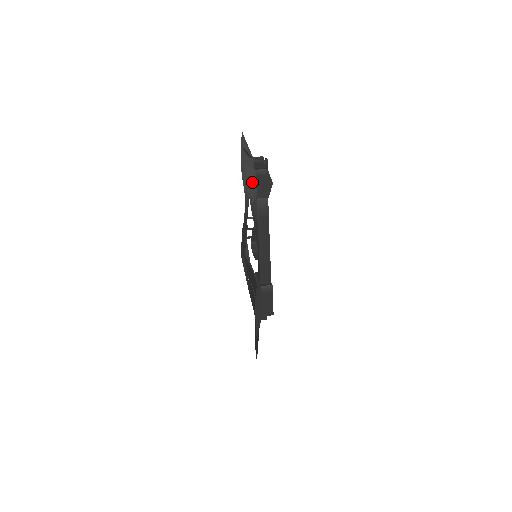
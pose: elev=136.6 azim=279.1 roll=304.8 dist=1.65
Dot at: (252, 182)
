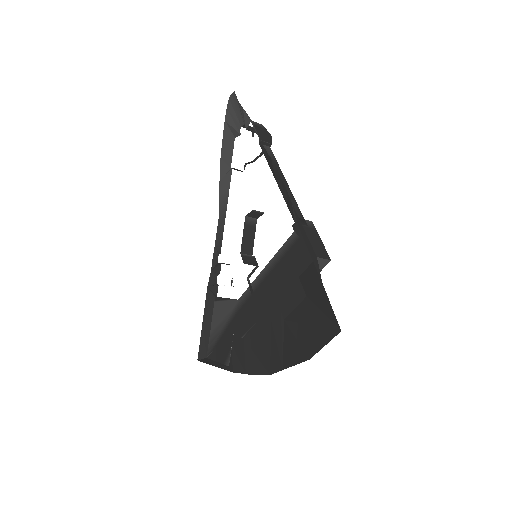
Dot at: (252, 124)
